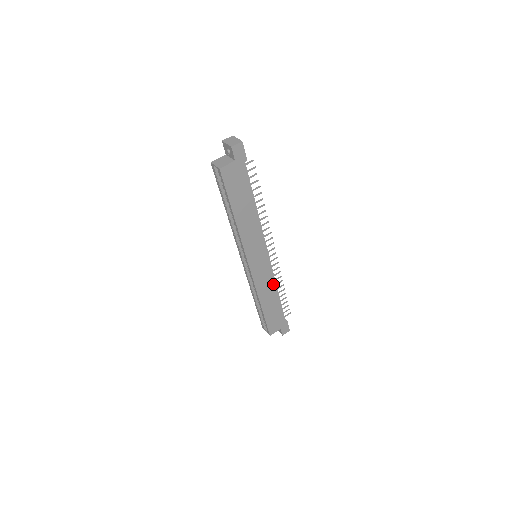
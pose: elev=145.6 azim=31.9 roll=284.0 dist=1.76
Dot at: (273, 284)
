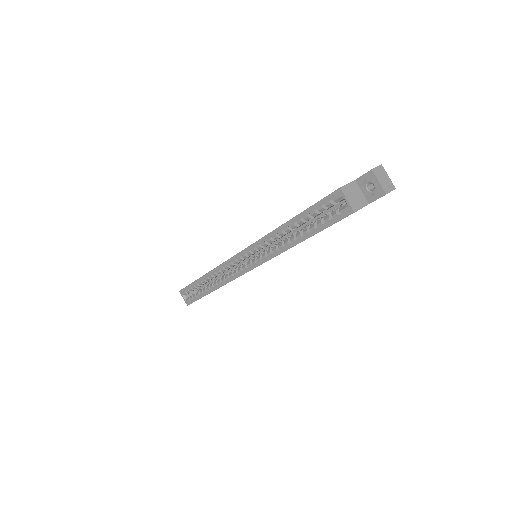
Dot at: occluded
